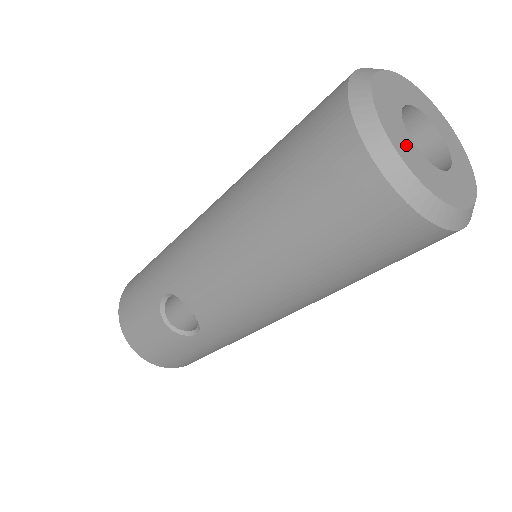
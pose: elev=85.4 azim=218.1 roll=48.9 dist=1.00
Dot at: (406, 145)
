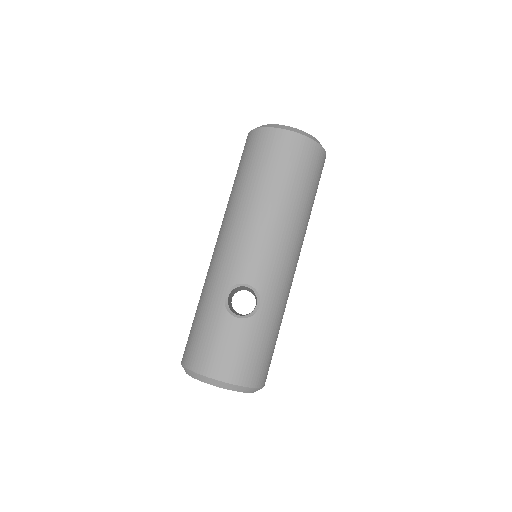
Dot at: occluded
